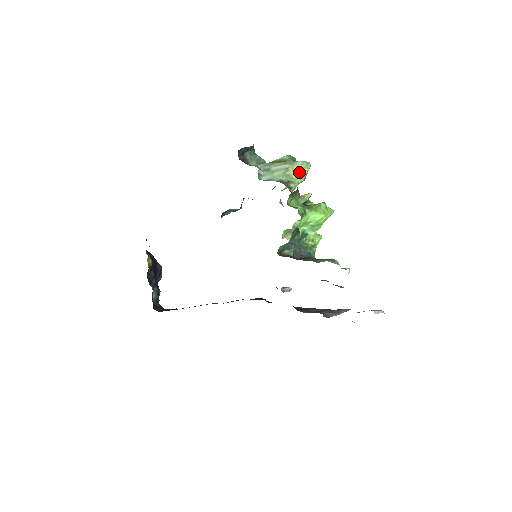
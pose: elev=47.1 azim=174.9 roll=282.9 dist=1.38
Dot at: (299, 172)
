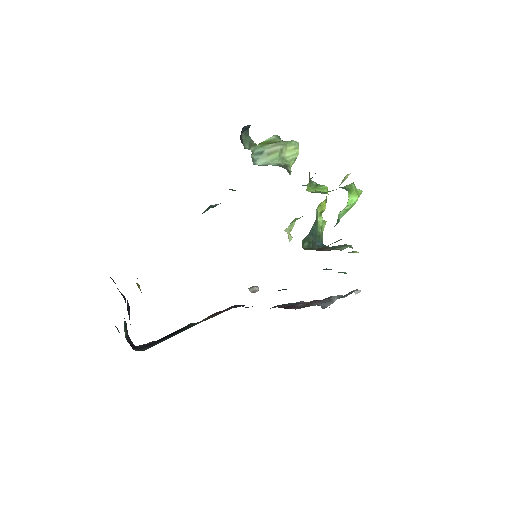
Dot at: (293, 153)
